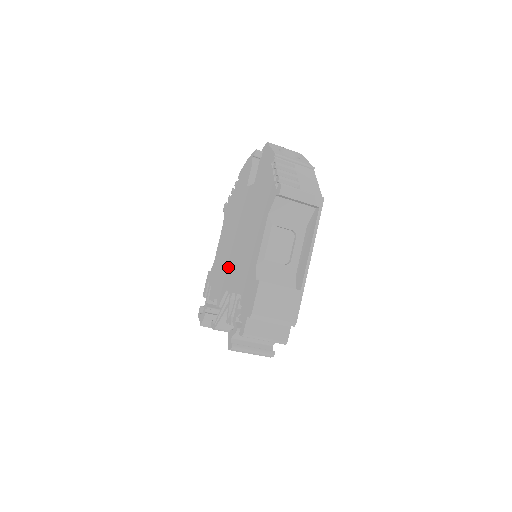
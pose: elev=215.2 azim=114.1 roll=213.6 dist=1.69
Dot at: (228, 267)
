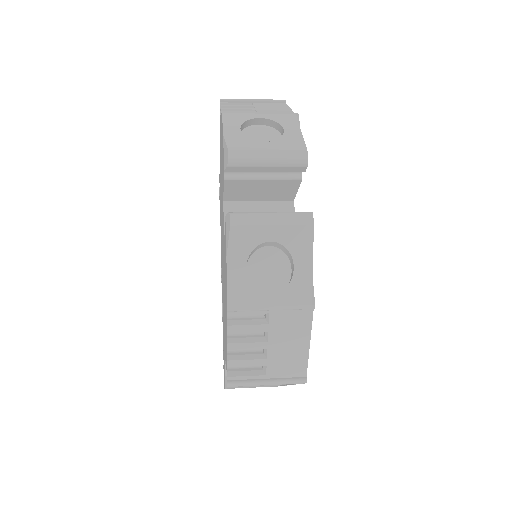
Dot at: occluded
